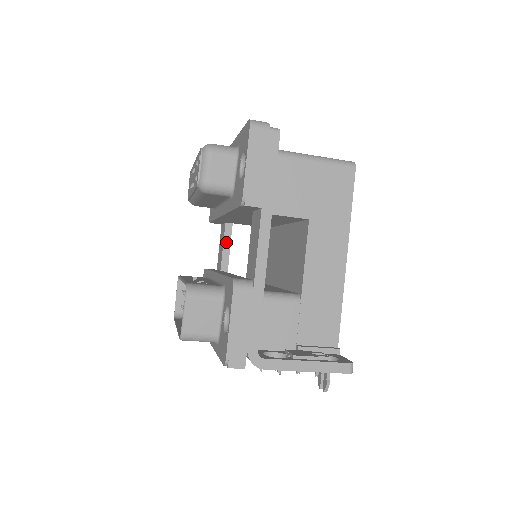
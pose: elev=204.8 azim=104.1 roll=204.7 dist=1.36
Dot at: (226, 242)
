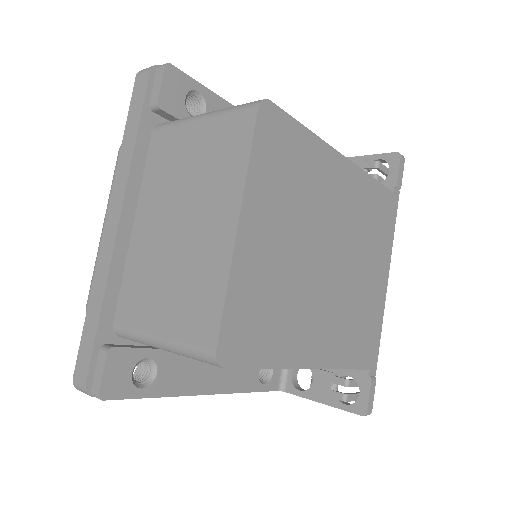
Dot at: occluded
